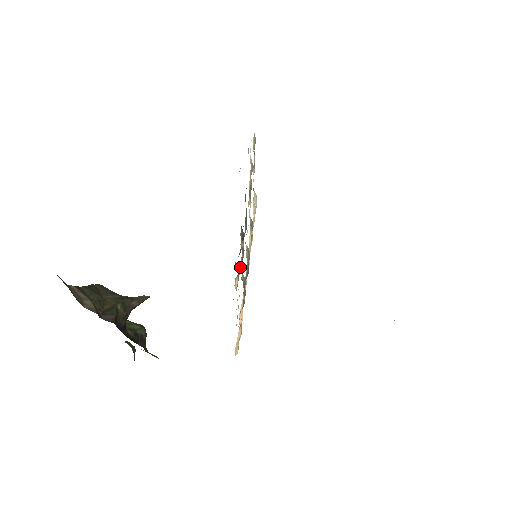
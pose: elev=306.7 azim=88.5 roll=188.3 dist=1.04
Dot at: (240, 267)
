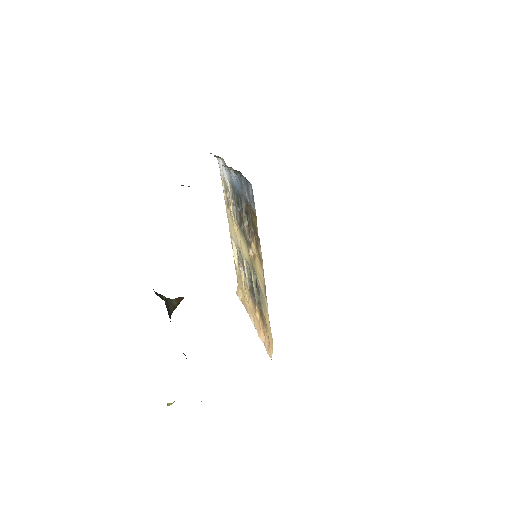
Dot at: (250, 242)
